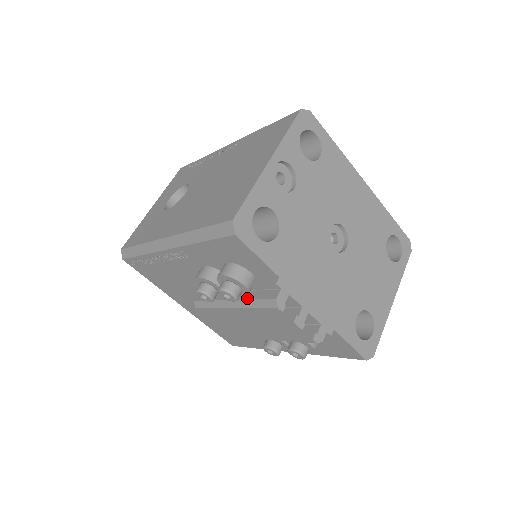
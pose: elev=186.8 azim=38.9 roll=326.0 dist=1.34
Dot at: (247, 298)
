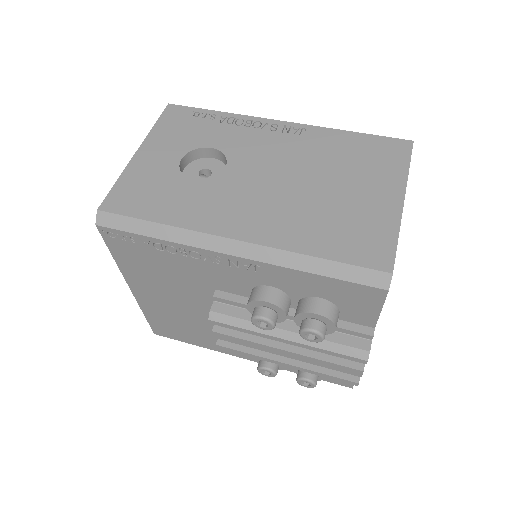
Dot at: occluded
